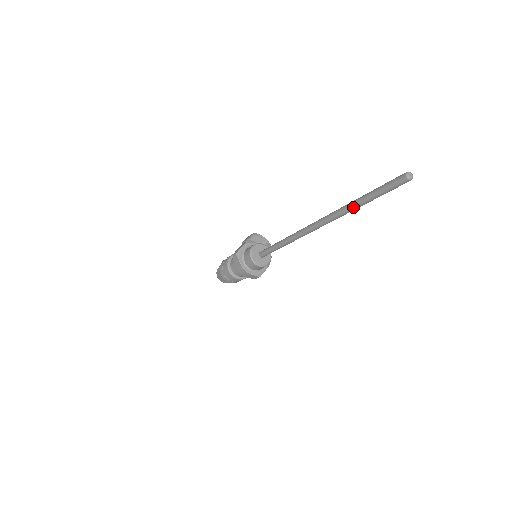
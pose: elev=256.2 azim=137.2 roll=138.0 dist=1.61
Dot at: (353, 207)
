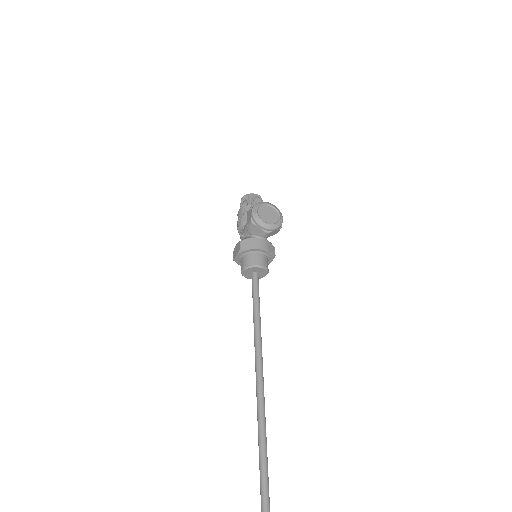
Dot at: (260, 436)
